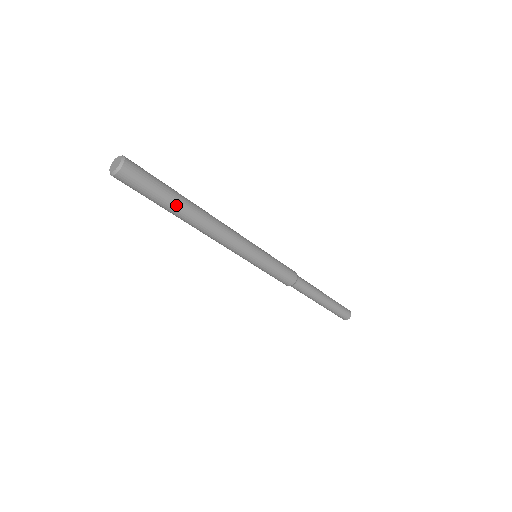
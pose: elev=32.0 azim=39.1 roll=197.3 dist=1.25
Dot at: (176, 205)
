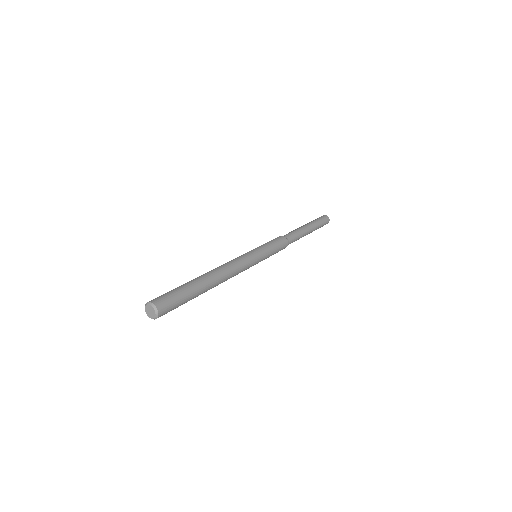
Dot at: occluded
